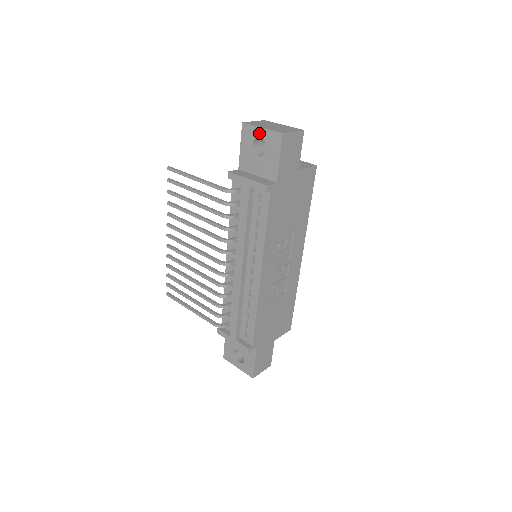
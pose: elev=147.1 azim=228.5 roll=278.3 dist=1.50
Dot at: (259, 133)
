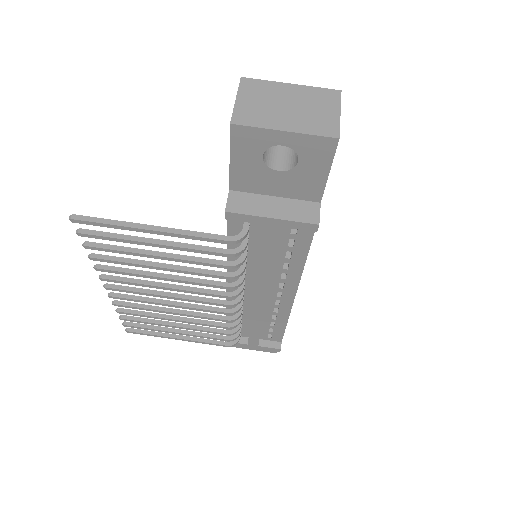
Dot at: (278, 140)
